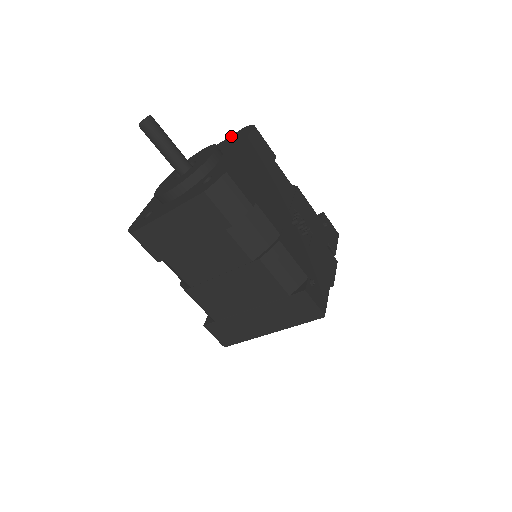
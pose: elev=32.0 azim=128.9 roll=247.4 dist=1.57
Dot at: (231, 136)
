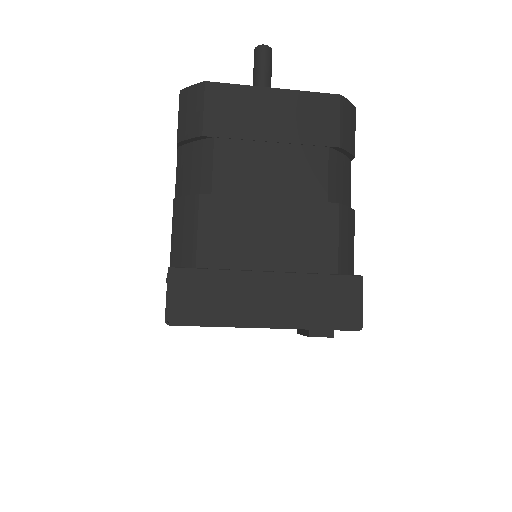
Dot at: occluded
